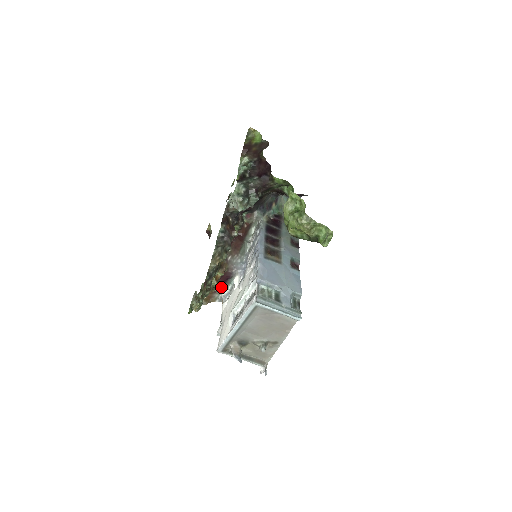
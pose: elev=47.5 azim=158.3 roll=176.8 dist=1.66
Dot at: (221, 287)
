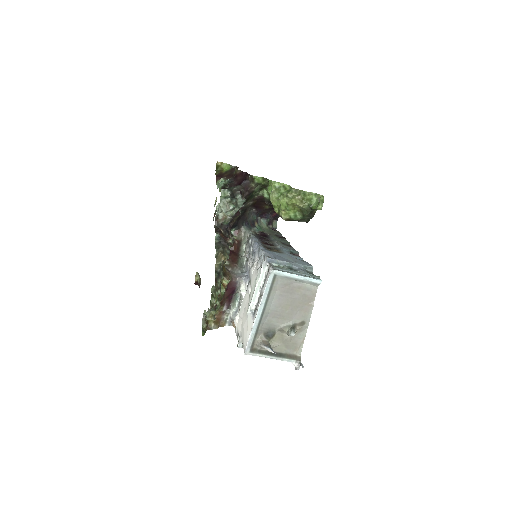
Dot at: (228, 305)
